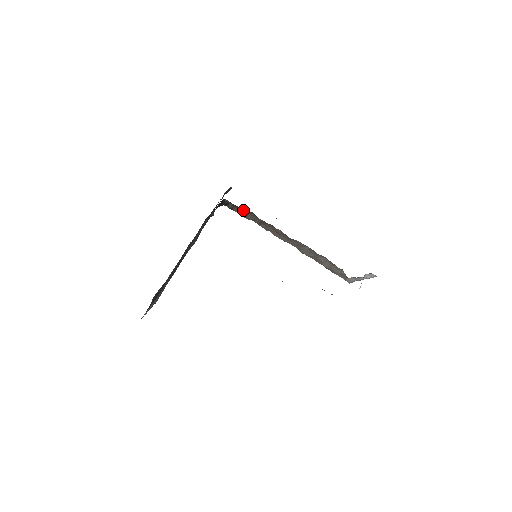
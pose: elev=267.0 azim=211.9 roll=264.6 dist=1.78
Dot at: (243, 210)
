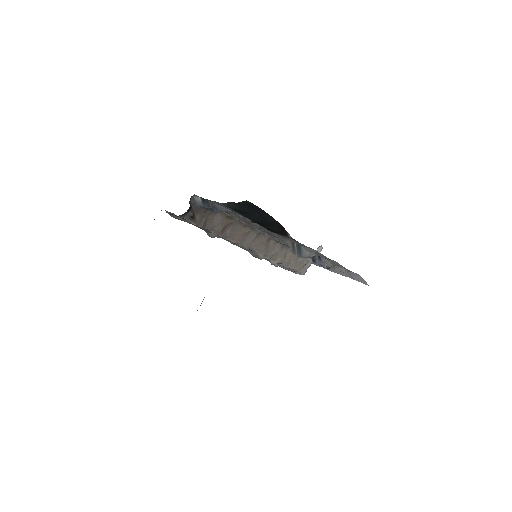
Dot at: (205, 214)
